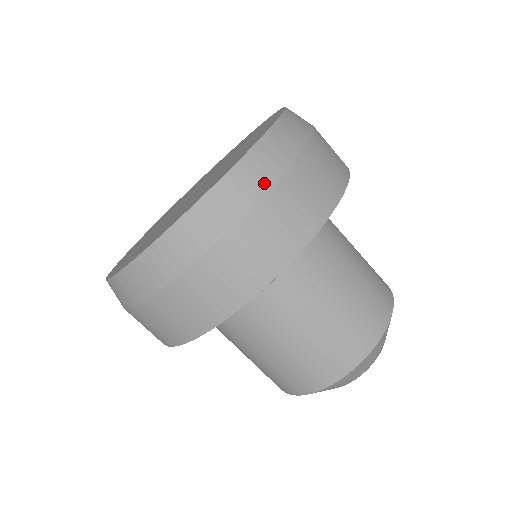
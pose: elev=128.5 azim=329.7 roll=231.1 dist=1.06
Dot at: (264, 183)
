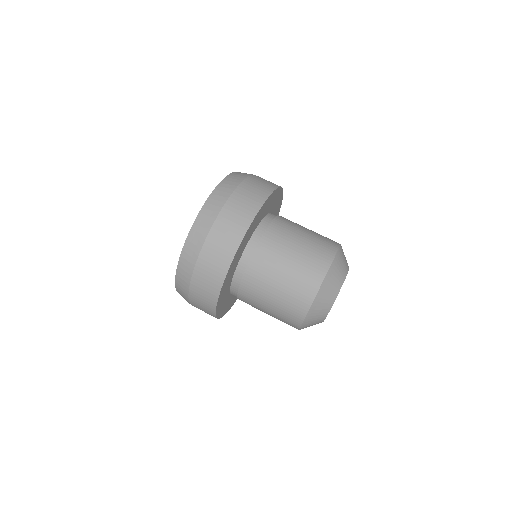
Dot at: (203, 236)
